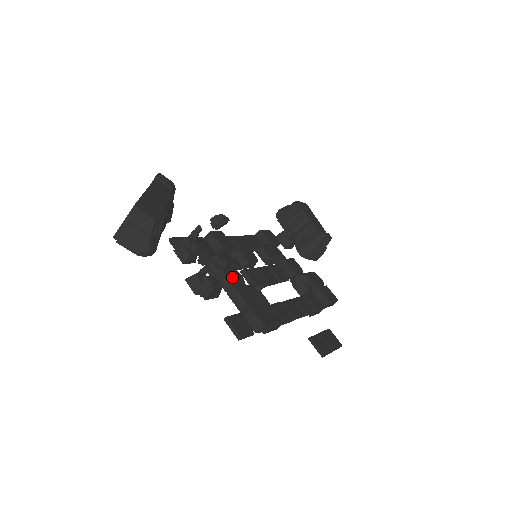
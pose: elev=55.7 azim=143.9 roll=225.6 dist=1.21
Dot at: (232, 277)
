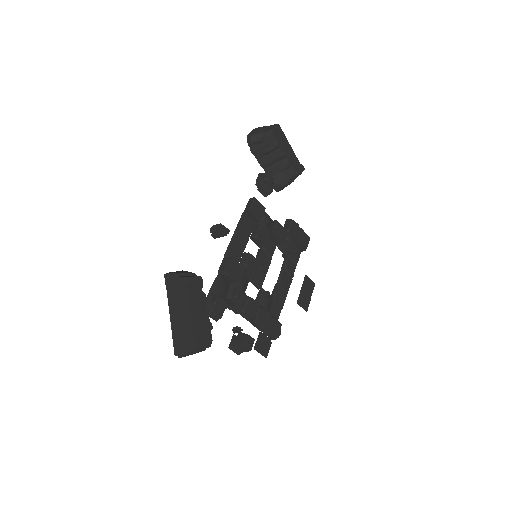
Dot at: (252, 312)
